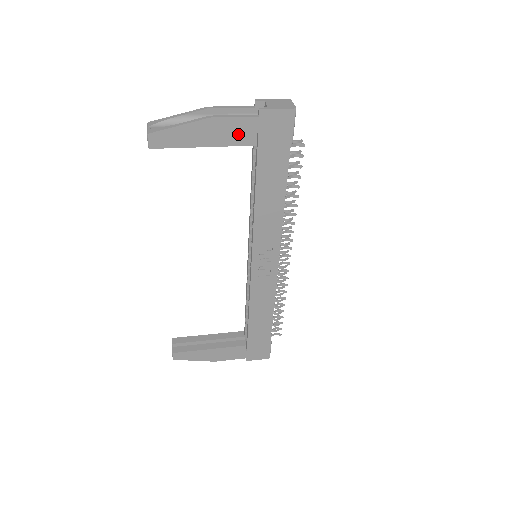
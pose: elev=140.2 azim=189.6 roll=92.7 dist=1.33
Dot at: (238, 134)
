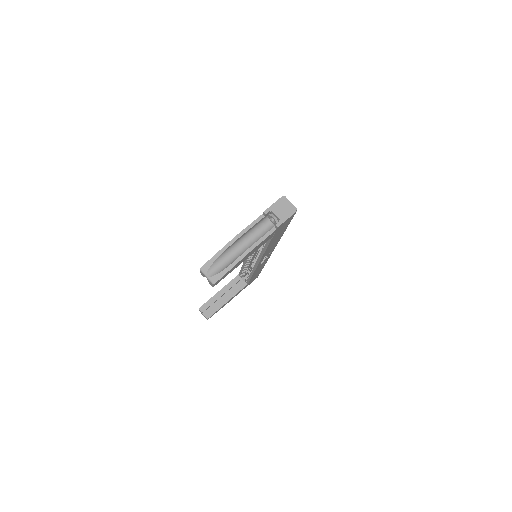
Dot at: (264, 242)
